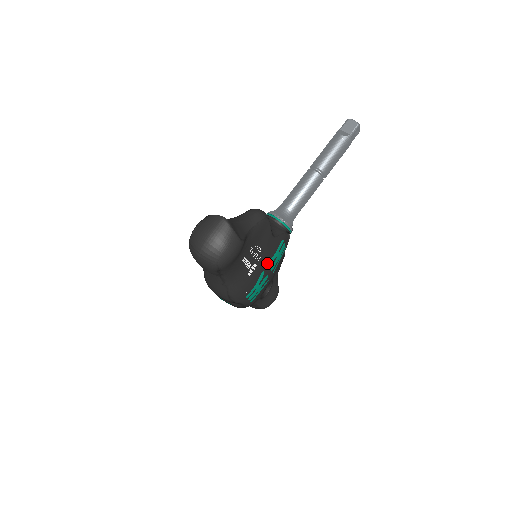
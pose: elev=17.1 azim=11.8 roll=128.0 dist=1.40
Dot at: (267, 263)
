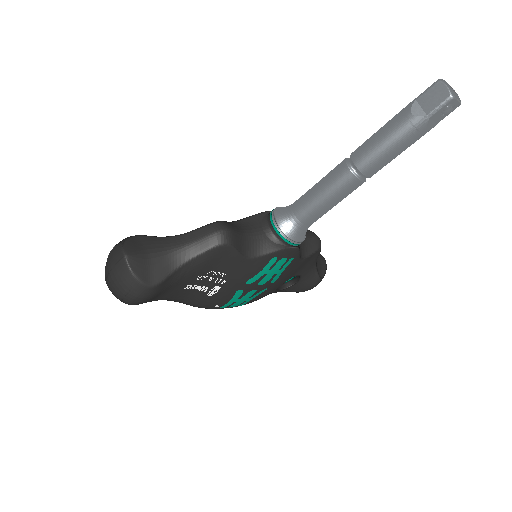
Dot at: (245, 282)
